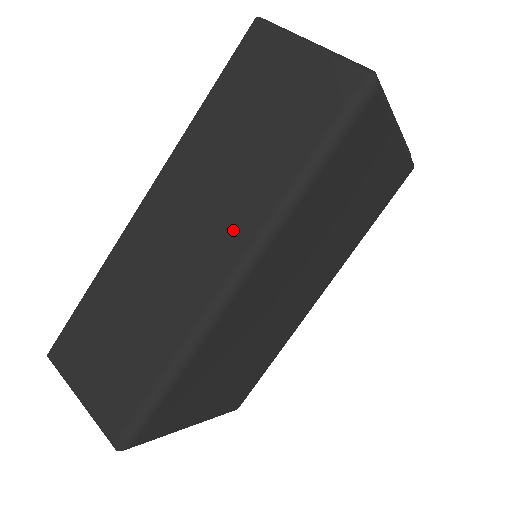
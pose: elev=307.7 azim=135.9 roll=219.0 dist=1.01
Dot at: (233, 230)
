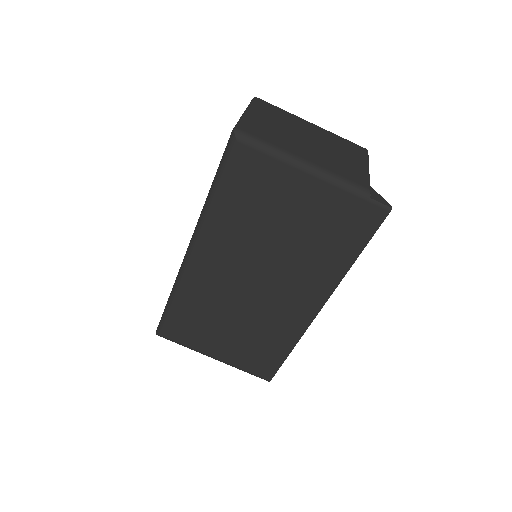
Dot at: occluded
